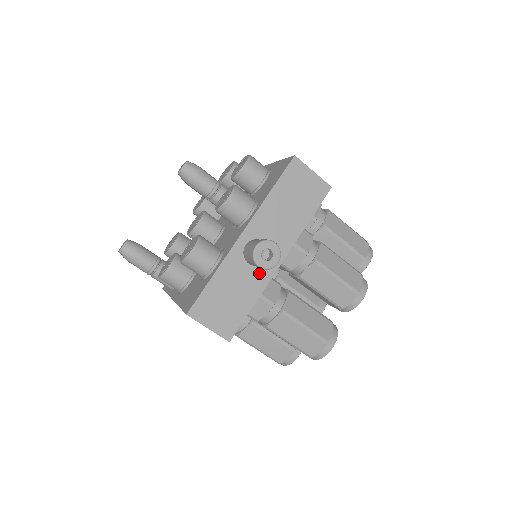
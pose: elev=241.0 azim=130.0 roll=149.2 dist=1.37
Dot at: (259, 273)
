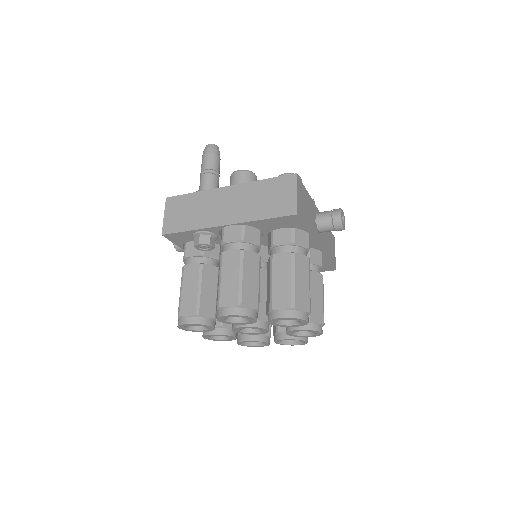
Dot at: (314, 229)
